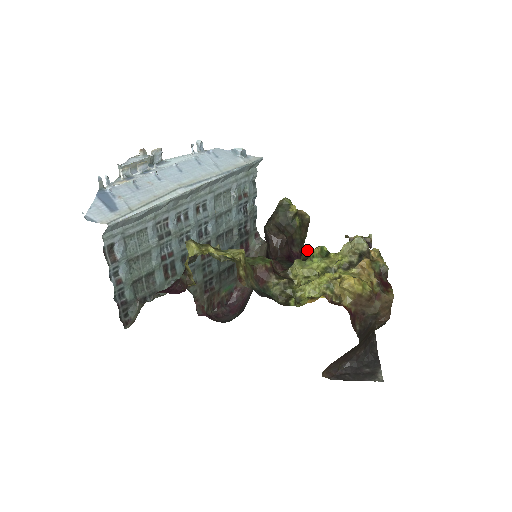
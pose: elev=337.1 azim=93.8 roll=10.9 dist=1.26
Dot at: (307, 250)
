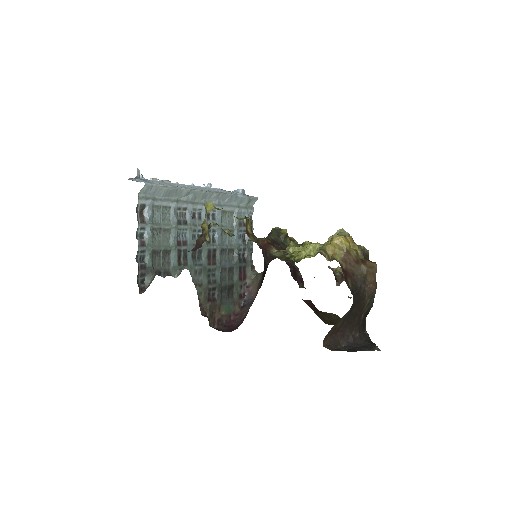
Dot at: (299, 244)
